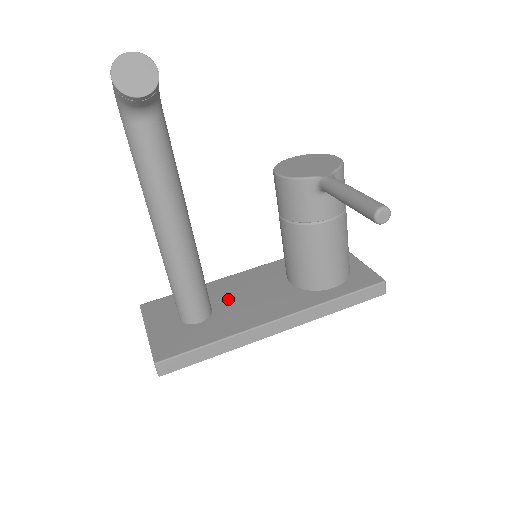
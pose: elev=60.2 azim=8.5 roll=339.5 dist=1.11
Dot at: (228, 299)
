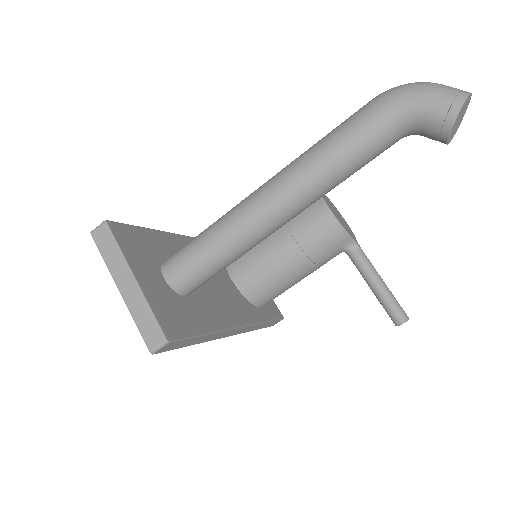
Dot at: occluded
